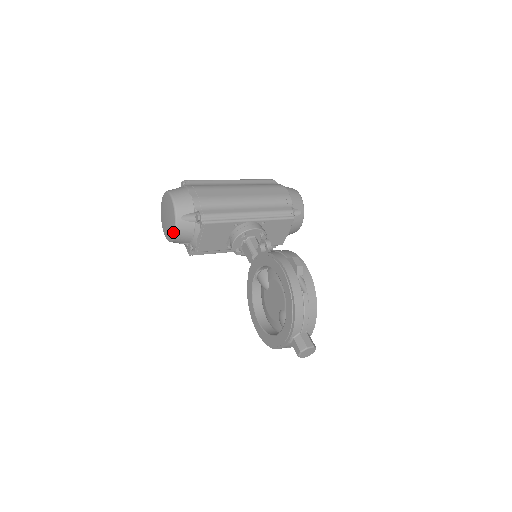
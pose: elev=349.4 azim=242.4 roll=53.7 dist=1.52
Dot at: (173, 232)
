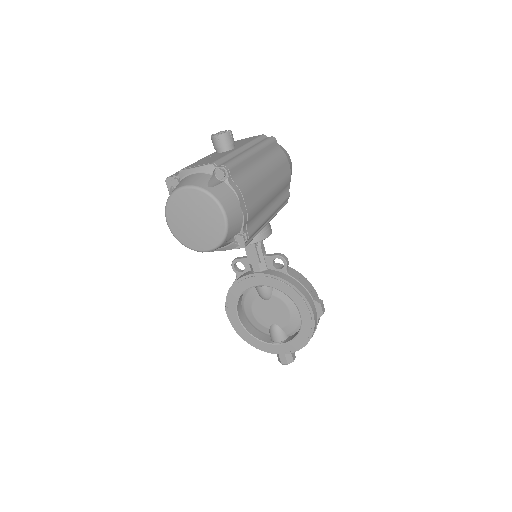
Dot at: (204, 250)
